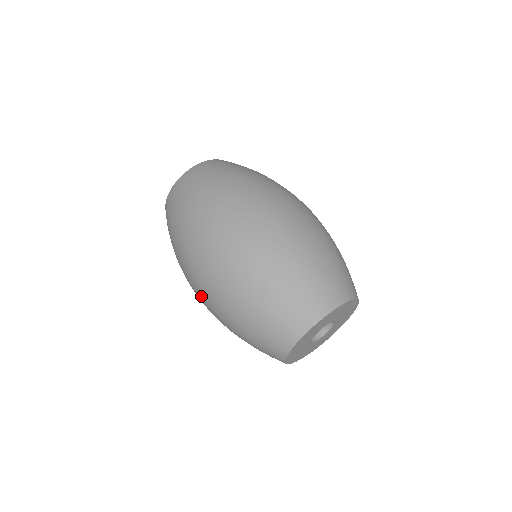
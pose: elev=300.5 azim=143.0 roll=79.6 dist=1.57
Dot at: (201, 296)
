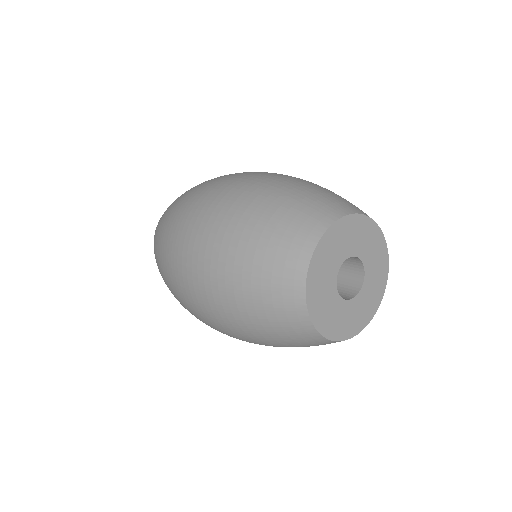
Dot at: (200, 310)
